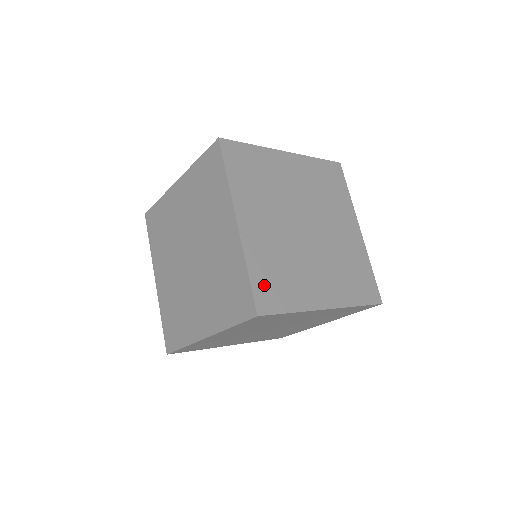
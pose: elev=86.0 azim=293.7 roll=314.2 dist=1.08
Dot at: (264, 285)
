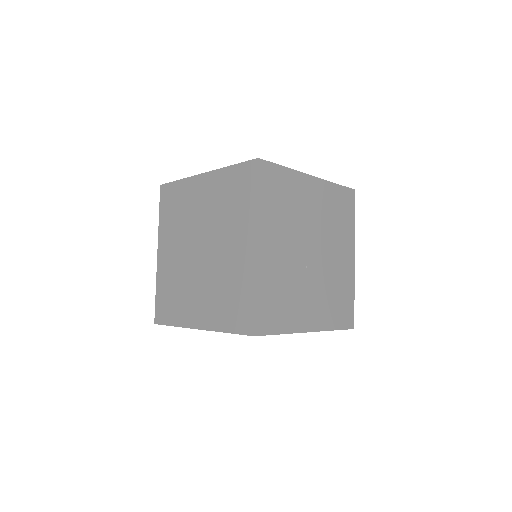
Dot at: (265, 308)
